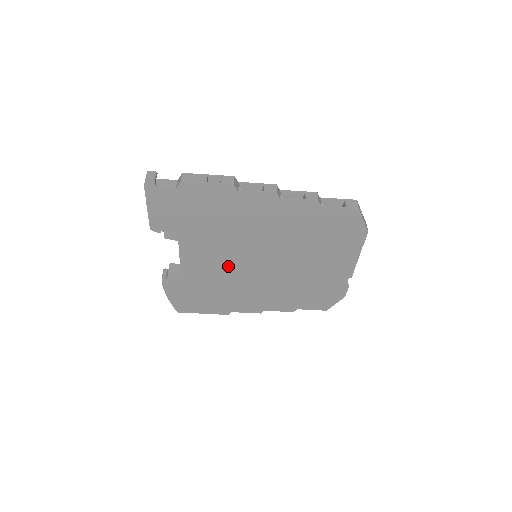
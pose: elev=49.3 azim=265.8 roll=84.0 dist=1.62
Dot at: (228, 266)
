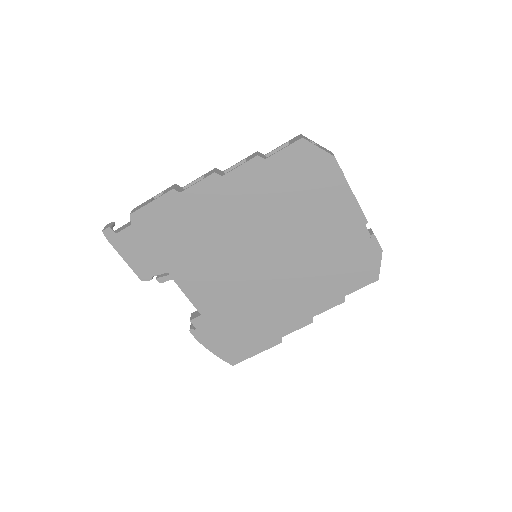
Dot at: (236, 282)
